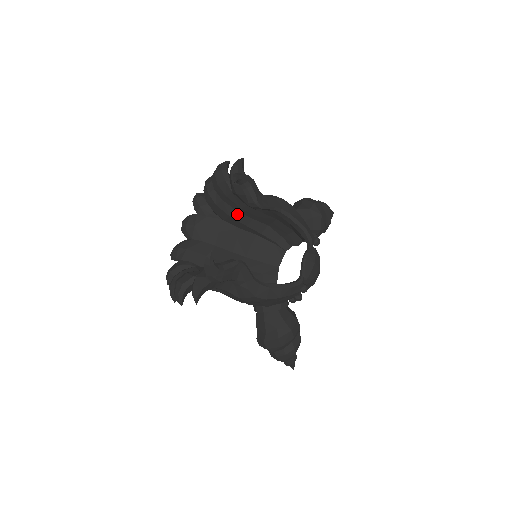
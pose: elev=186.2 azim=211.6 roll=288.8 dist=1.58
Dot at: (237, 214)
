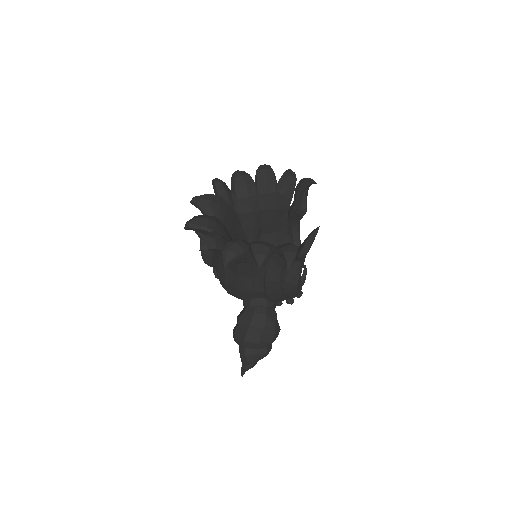
Dot at: (258, 213)
